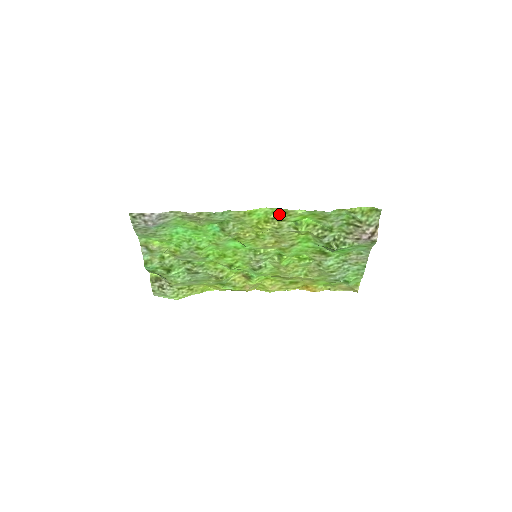
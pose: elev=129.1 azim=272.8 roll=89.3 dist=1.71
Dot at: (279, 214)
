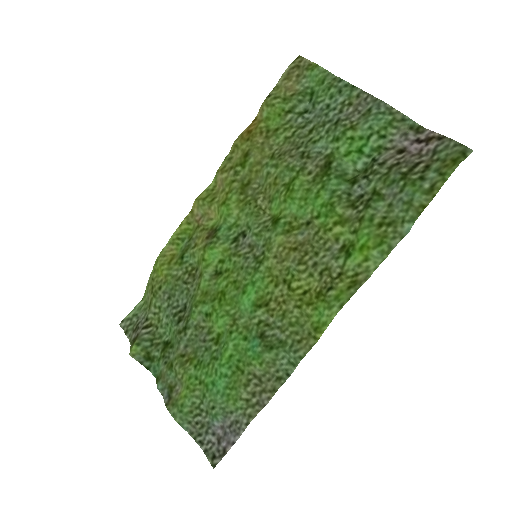
Dot at: (341, 287)
